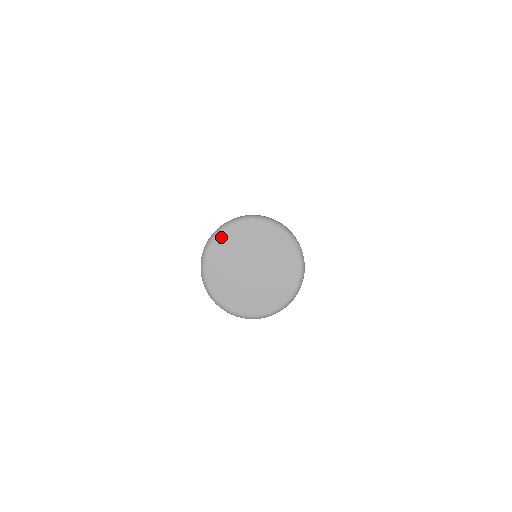
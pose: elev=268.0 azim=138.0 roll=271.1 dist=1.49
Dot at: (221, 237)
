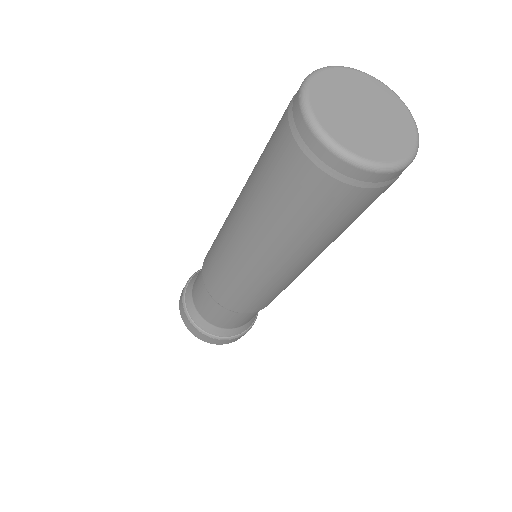
Dot at: (315, 84)
